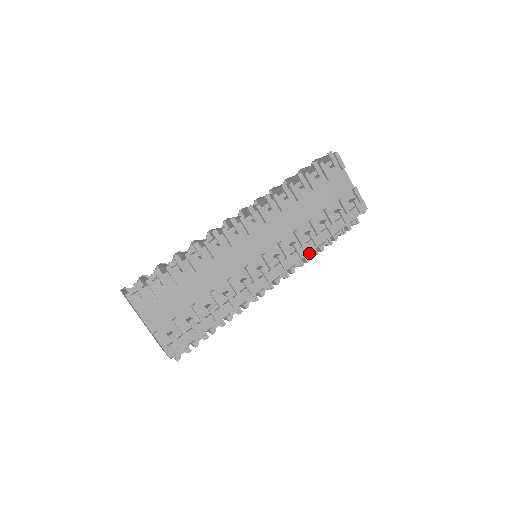
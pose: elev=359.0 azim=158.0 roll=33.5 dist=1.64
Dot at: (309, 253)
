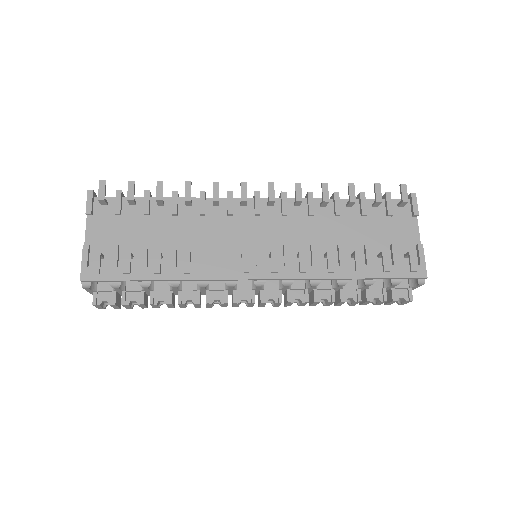
Dot at: (318, 282)
